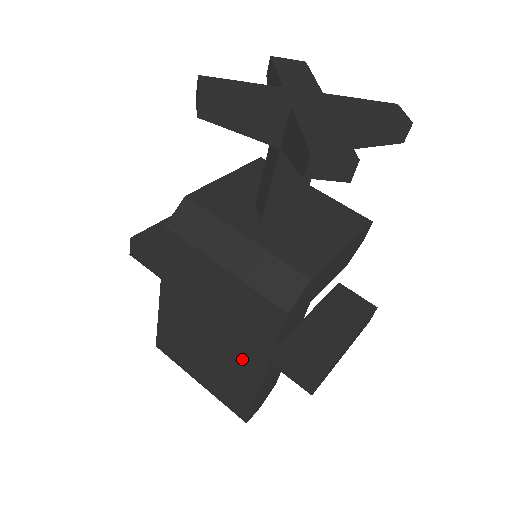
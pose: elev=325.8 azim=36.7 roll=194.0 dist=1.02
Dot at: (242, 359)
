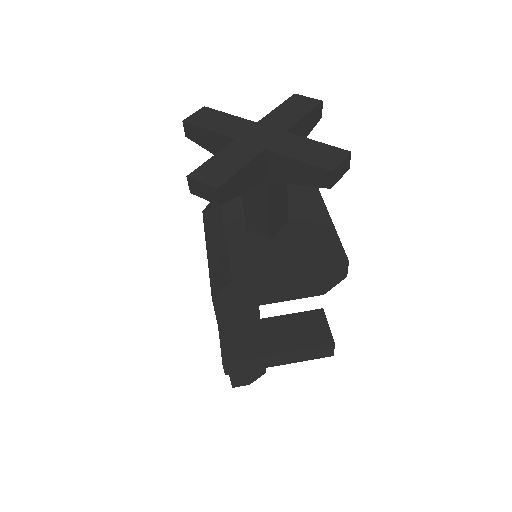
Dot at: occluded
